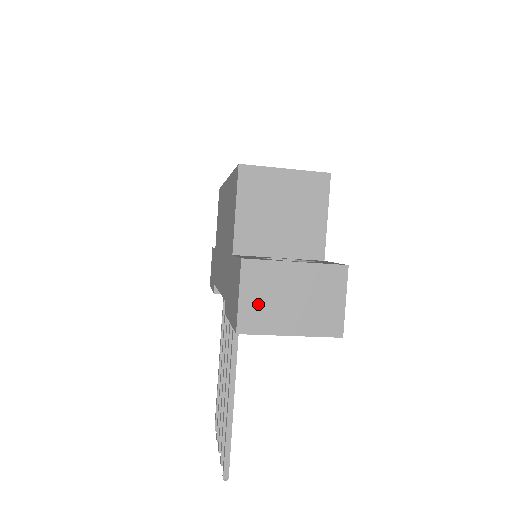
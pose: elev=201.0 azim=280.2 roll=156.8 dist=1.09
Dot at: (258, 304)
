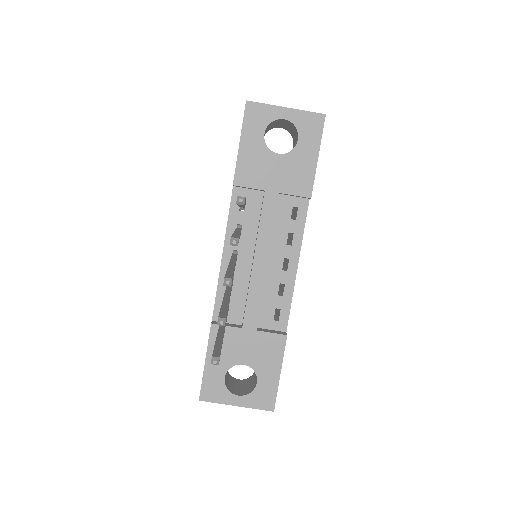
Dot at: occluded
